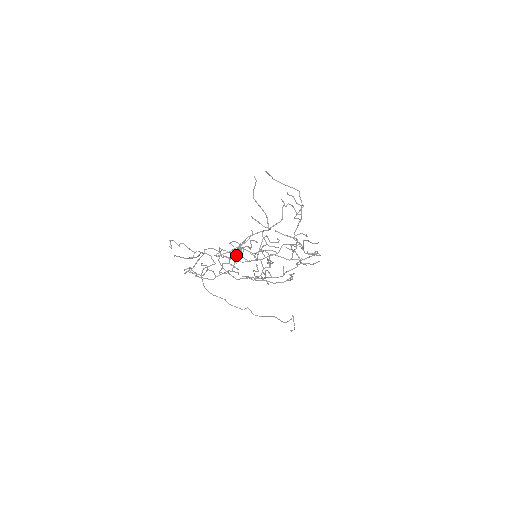
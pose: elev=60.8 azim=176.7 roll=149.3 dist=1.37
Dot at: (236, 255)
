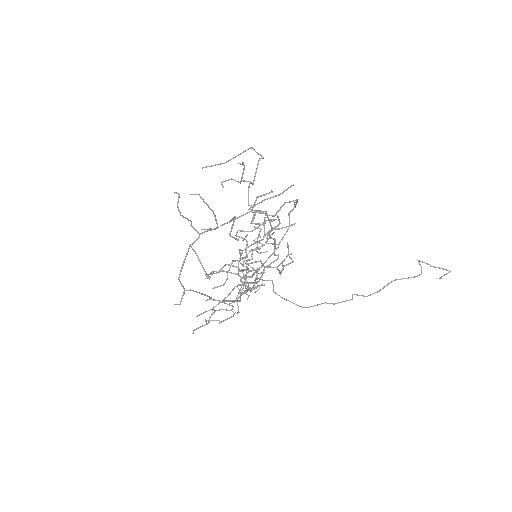
Dot at: (246, 269)
